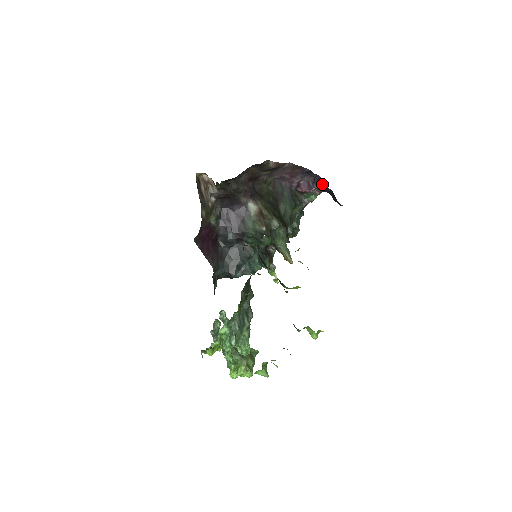
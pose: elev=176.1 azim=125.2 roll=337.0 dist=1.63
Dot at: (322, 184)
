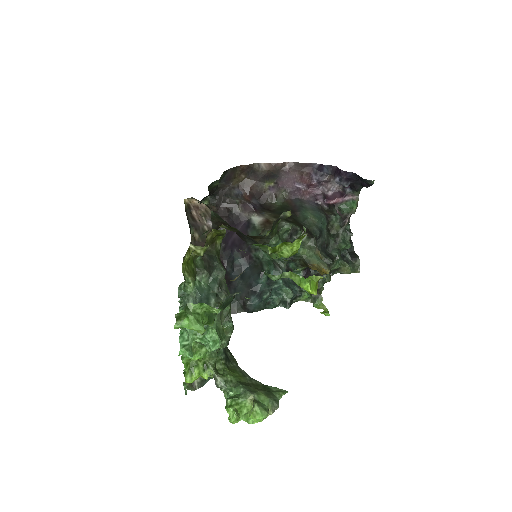
Dot at: (339, 172)
